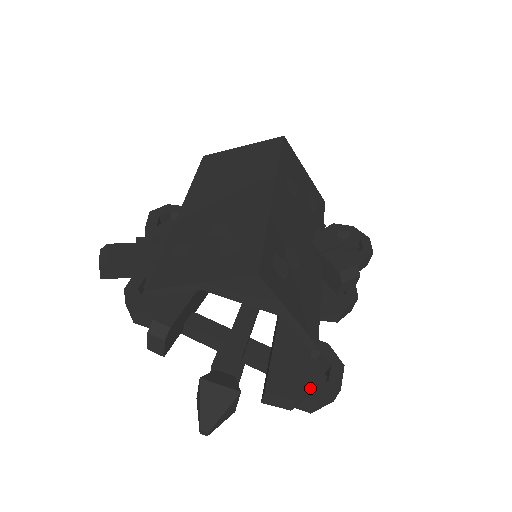
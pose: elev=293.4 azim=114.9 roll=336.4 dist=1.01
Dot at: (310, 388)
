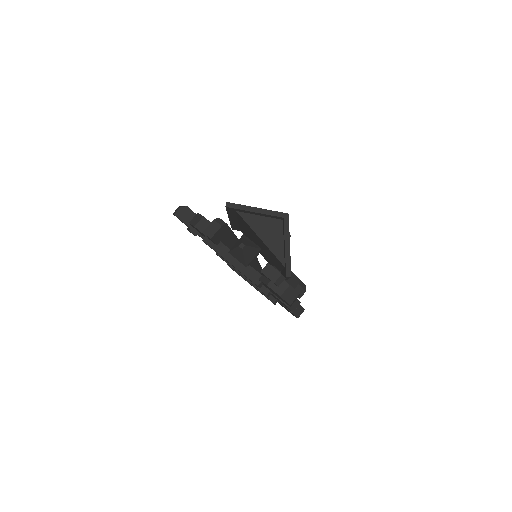
Dot at: occluded
